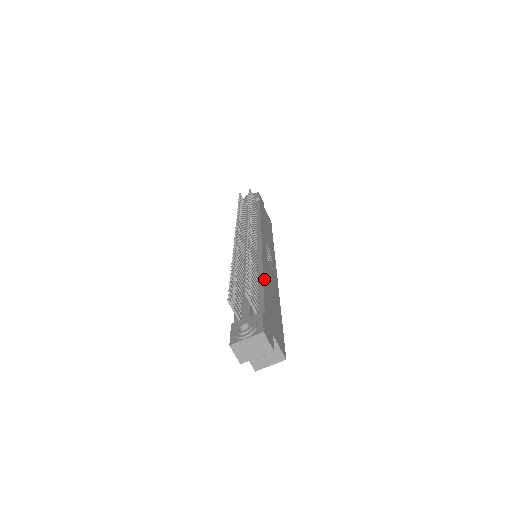
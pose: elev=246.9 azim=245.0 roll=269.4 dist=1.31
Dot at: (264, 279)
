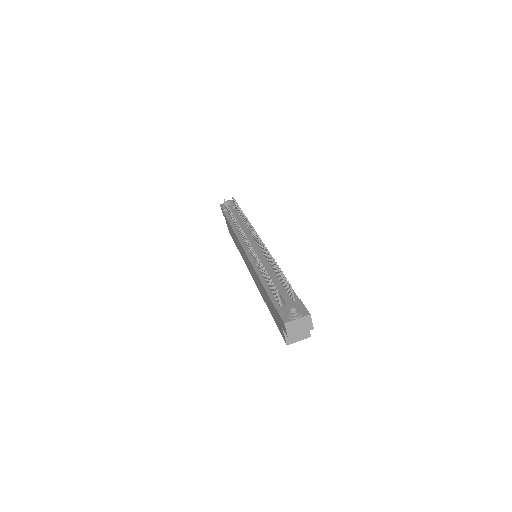
Dot at: occluded
